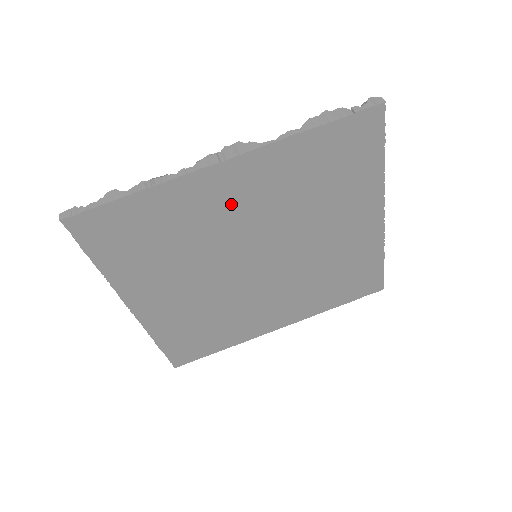
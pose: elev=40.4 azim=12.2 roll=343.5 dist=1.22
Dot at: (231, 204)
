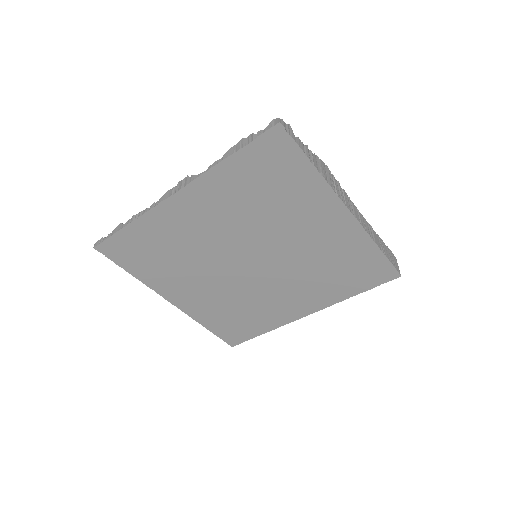
Dot at: (199, 222)
